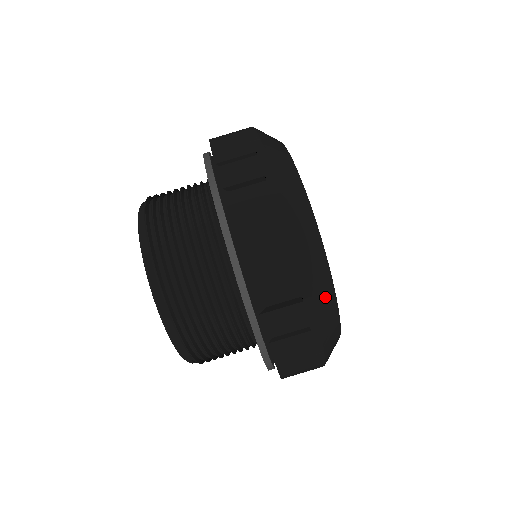
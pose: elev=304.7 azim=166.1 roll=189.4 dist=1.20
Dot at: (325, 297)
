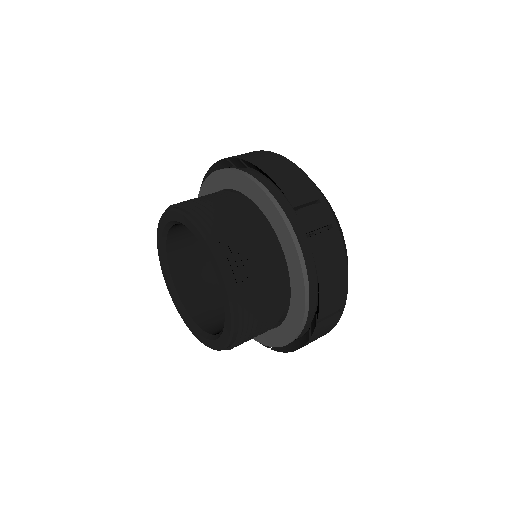
Dot at: occluded
